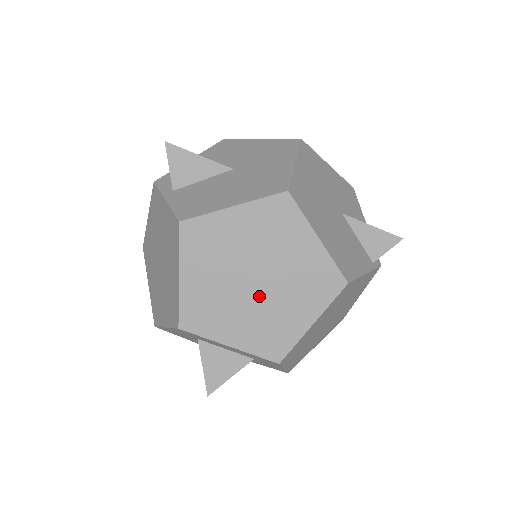
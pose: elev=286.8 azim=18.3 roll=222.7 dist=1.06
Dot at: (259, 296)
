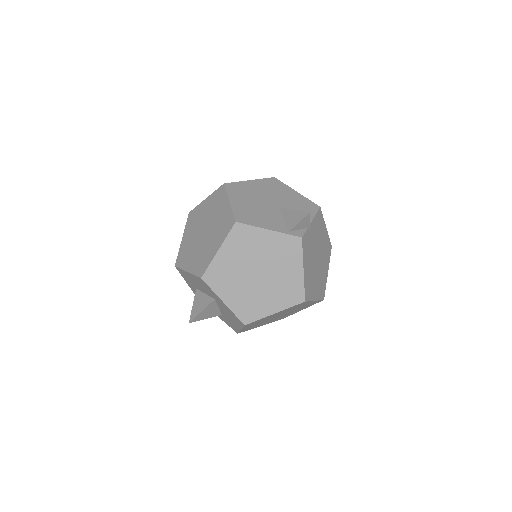
Dot at: (203, 240)
